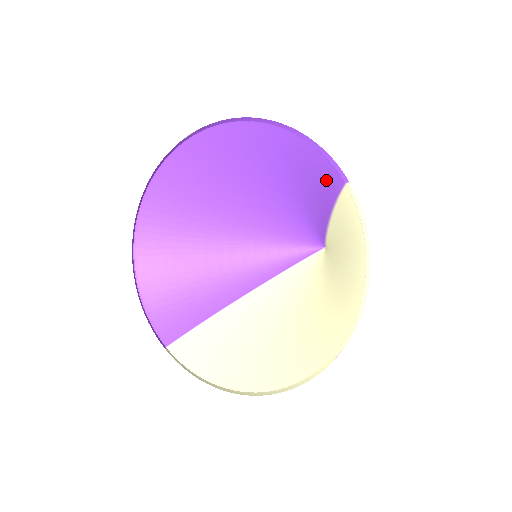
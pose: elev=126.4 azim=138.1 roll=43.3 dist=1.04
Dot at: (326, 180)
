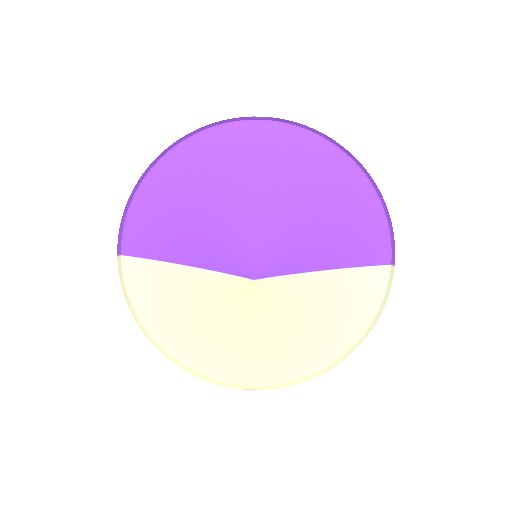
Dot at: (360, 243)
